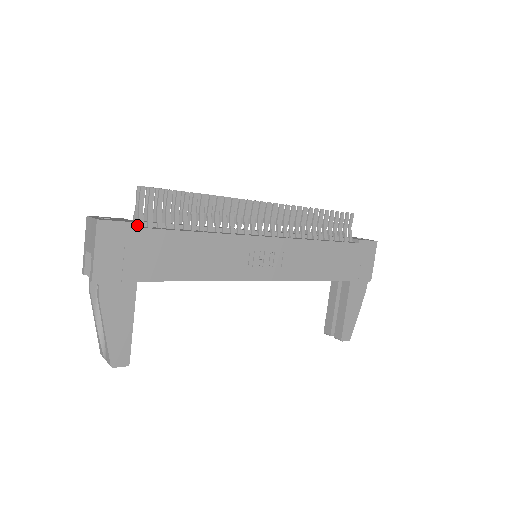
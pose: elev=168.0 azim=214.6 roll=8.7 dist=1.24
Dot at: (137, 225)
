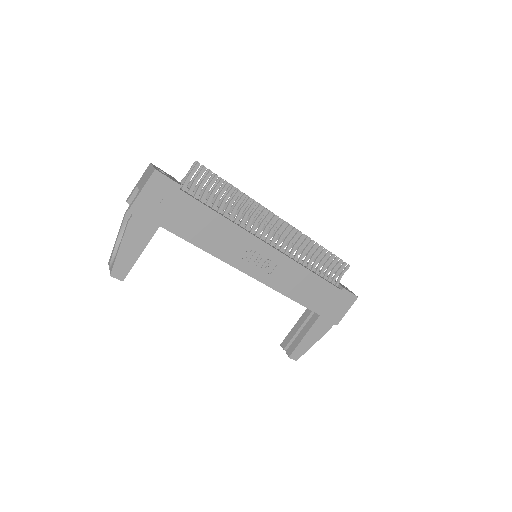
Dot at: (181, 187)
